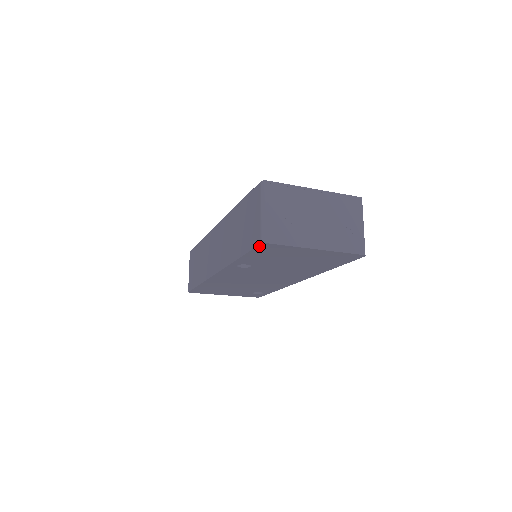
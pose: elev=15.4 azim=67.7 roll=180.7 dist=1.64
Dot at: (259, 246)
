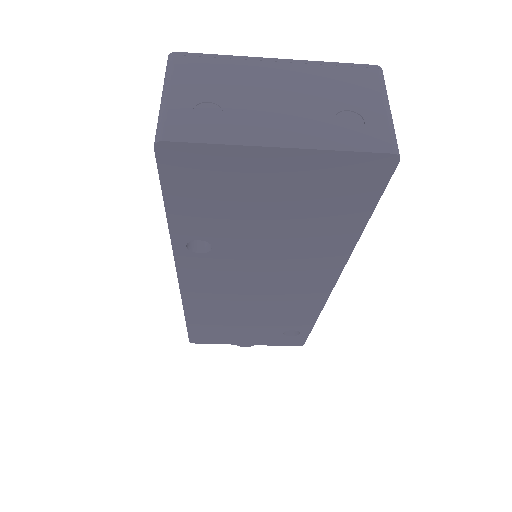
Dot at: (160, 159)
